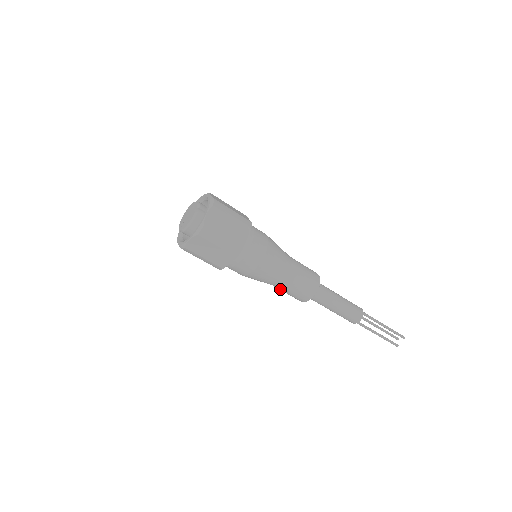
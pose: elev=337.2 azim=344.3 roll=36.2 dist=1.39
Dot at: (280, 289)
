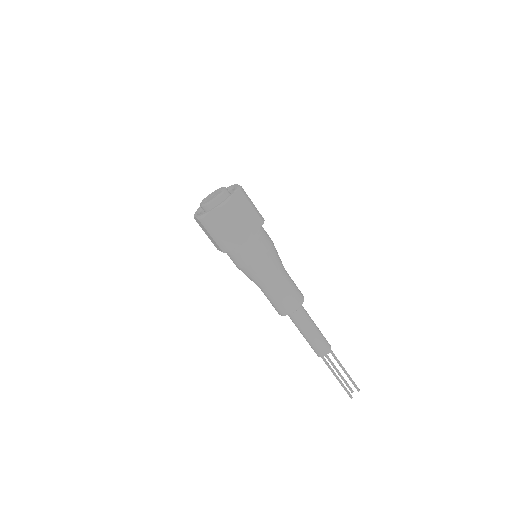
Dot at: (268, 294)
